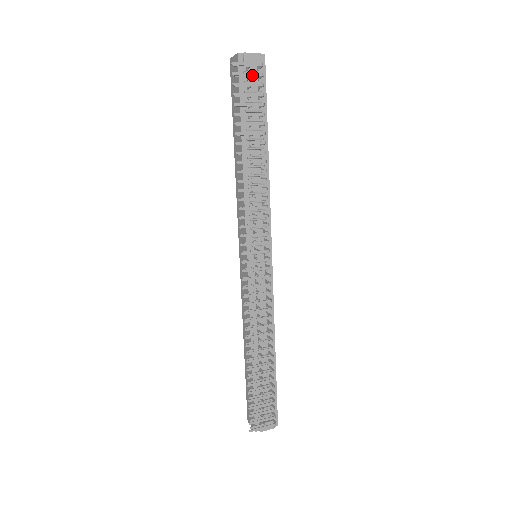
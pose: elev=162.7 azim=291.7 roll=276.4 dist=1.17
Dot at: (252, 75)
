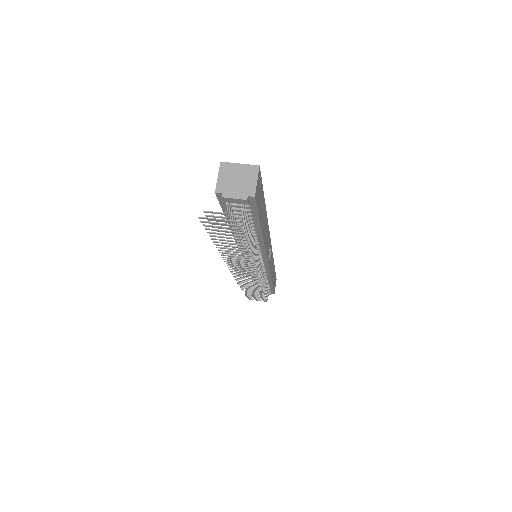
Dot at: (227, 225)
